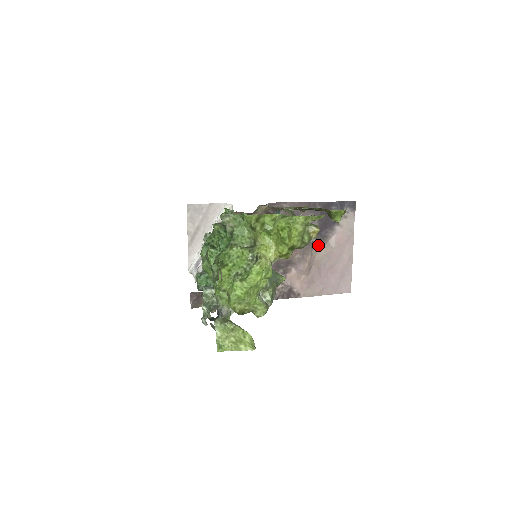
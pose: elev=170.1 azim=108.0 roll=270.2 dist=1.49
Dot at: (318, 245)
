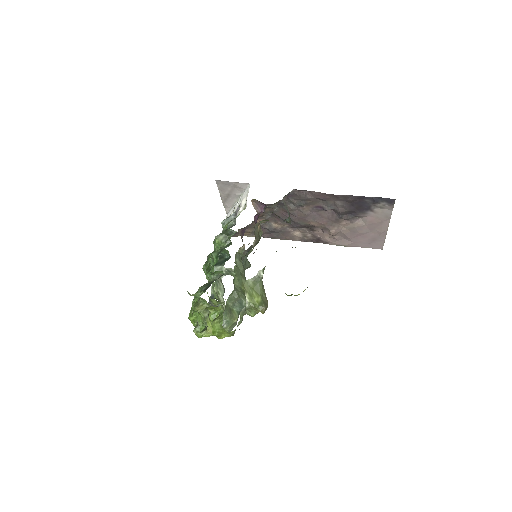
Dot at: (347, 220)
